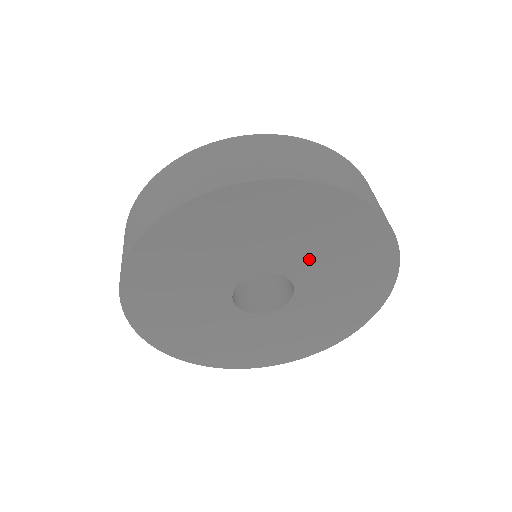
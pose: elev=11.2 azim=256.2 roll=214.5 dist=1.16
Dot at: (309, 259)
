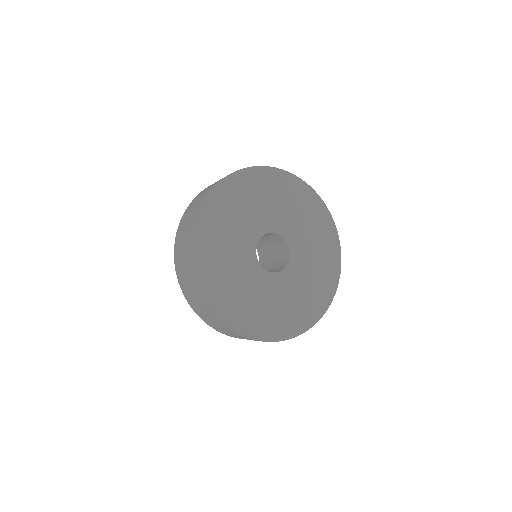
Dot at: (297, 229)
